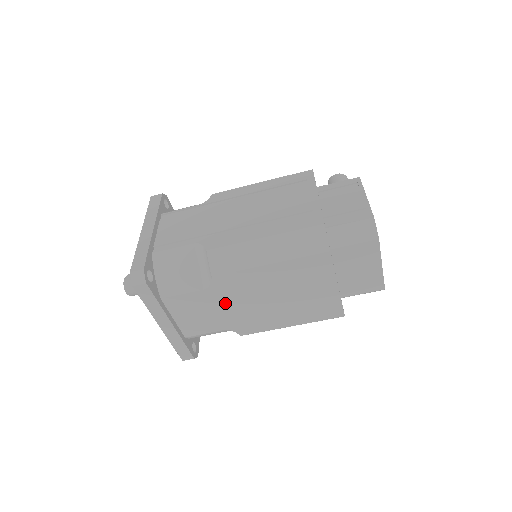
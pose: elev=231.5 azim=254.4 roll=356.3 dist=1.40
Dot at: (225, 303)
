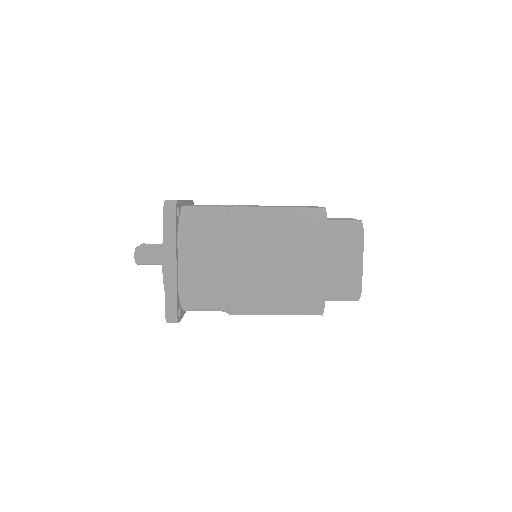
Dot at: (229, 257)
